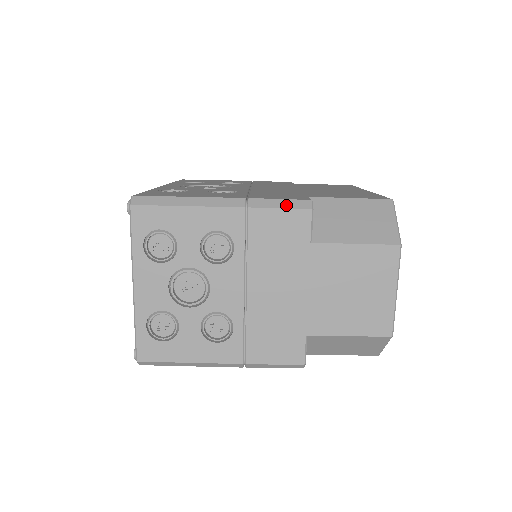
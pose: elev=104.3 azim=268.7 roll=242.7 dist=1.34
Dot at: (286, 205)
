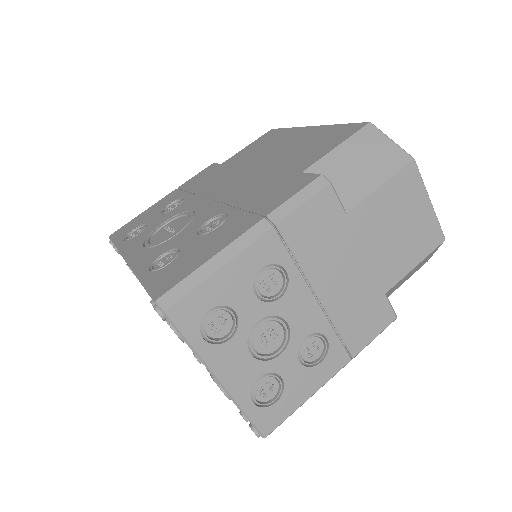
Dot at: (306, 196)
